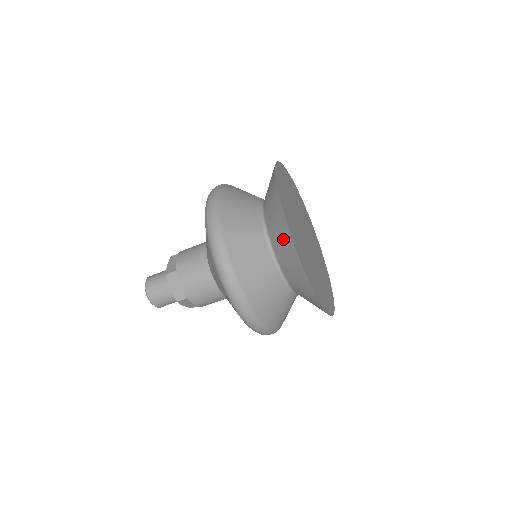
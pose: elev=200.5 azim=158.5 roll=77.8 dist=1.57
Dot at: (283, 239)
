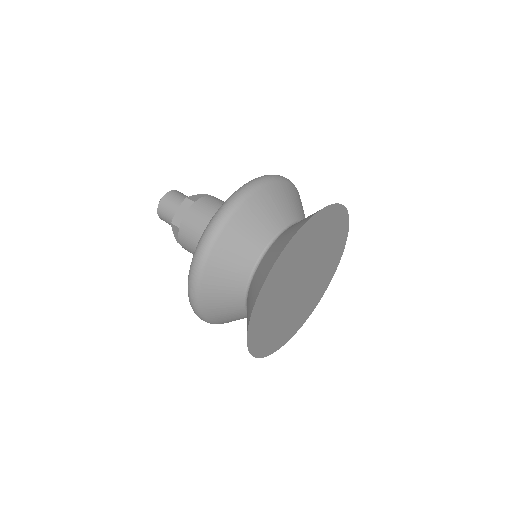
Dot at: occluded
